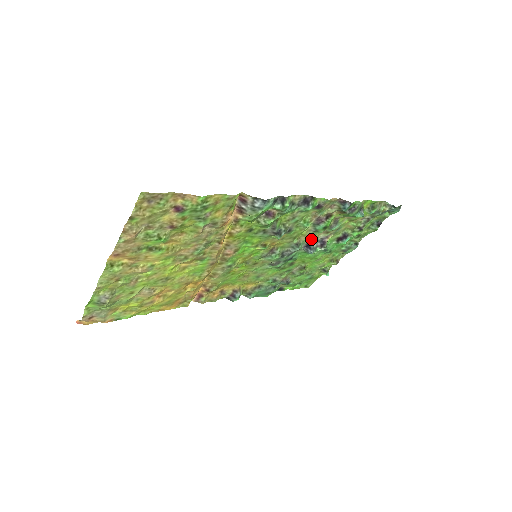
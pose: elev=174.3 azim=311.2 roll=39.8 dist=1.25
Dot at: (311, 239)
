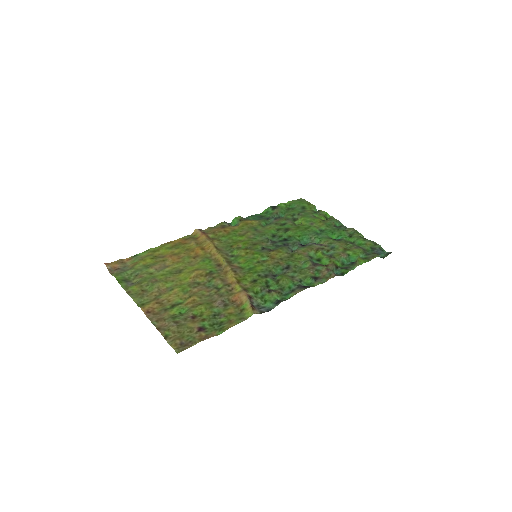
Dot at: (307, 247)
